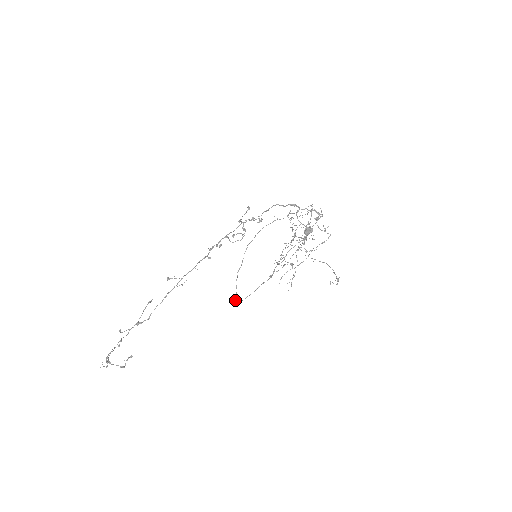
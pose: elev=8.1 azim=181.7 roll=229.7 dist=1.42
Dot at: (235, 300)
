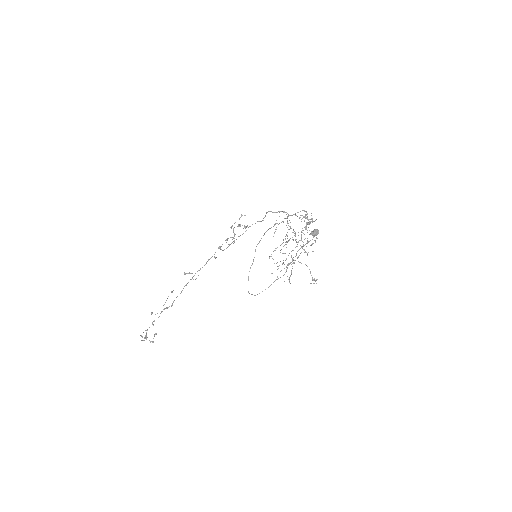
Dot at: (249, 293)
